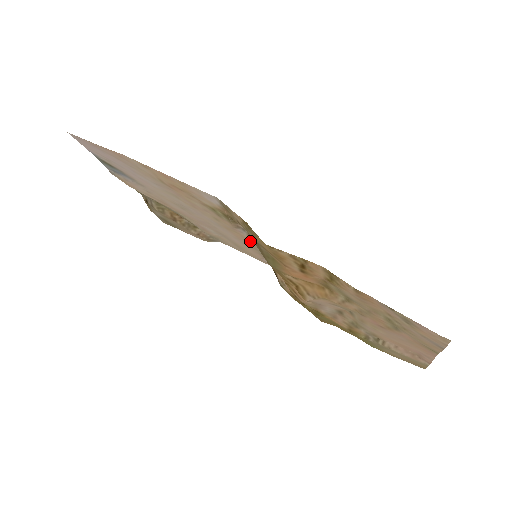
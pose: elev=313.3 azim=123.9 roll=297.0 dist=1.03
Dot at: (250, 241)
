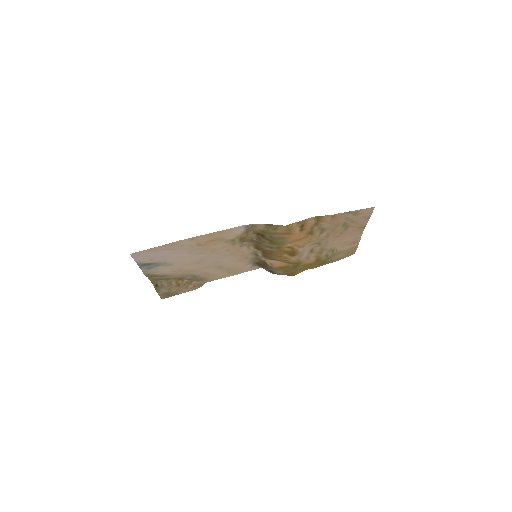
Dot at: (246, 252)
